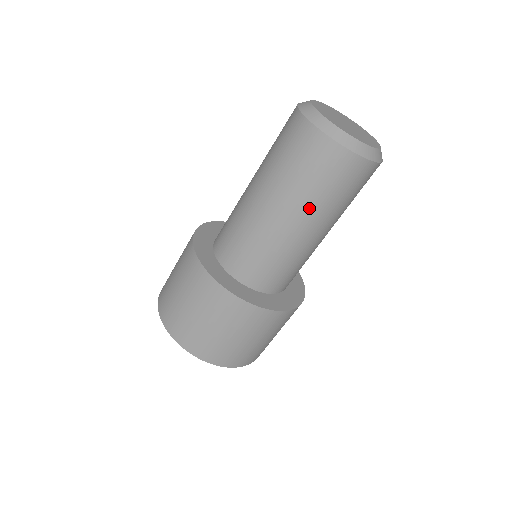
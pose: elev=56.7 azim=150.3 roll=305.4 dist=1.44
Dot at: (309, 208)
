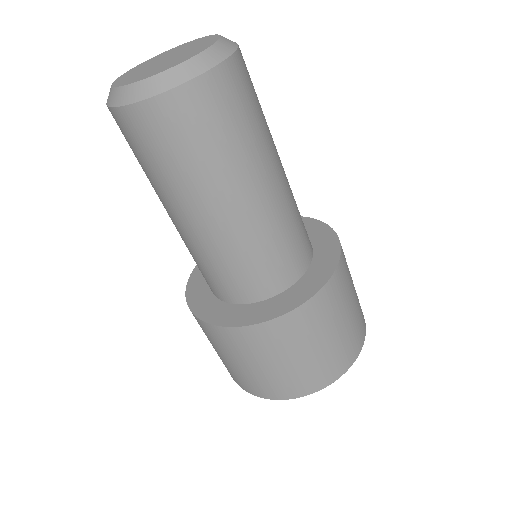
Dot at: (226, 177)
